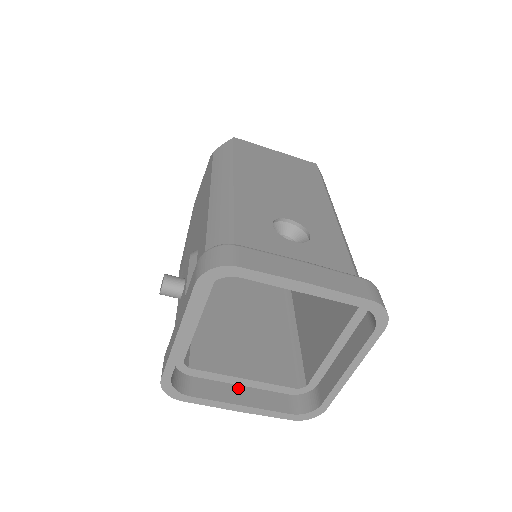
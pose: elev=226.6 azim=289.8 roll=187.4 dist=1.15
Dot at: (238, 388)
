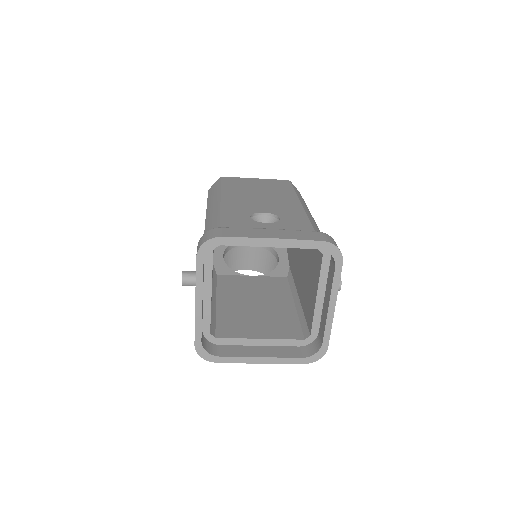
Dot at: (257, 347)
